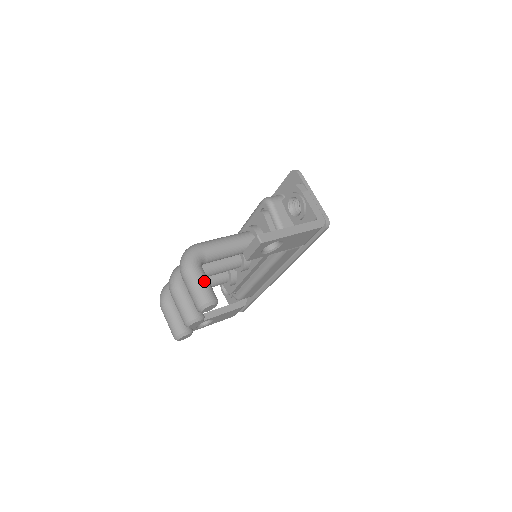
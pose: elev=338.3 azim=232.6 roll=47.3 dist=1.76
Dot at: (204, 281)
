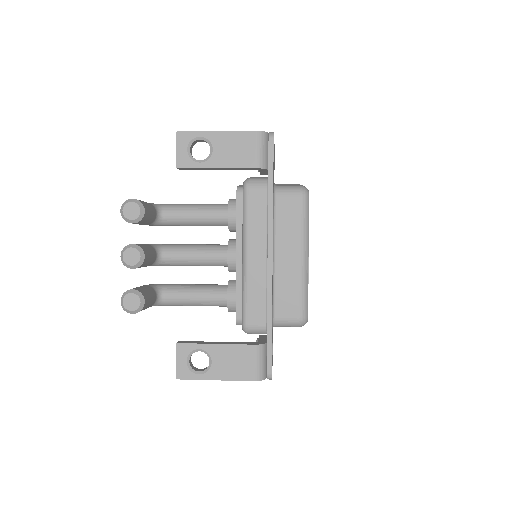
Dot at: occluded
